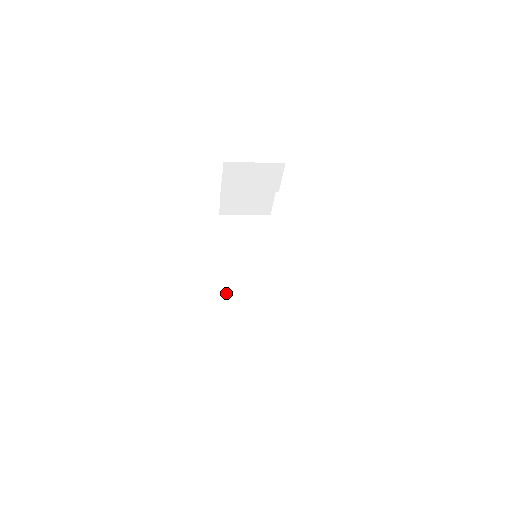
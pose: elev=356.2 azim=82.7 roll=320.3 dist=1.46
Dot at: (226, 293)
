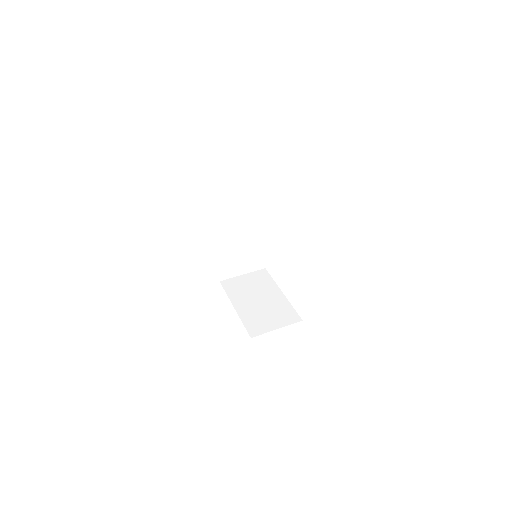
Dot at: (220, 256)
